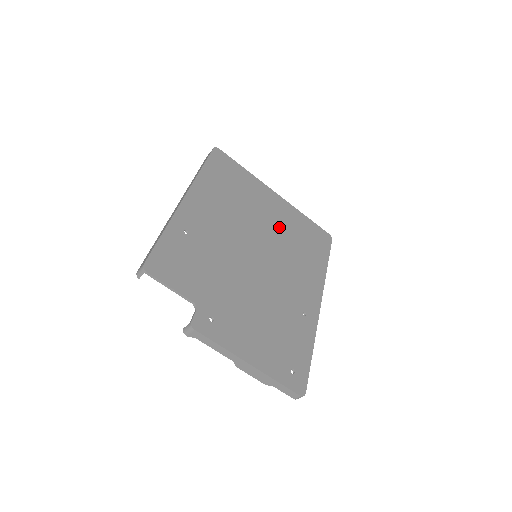
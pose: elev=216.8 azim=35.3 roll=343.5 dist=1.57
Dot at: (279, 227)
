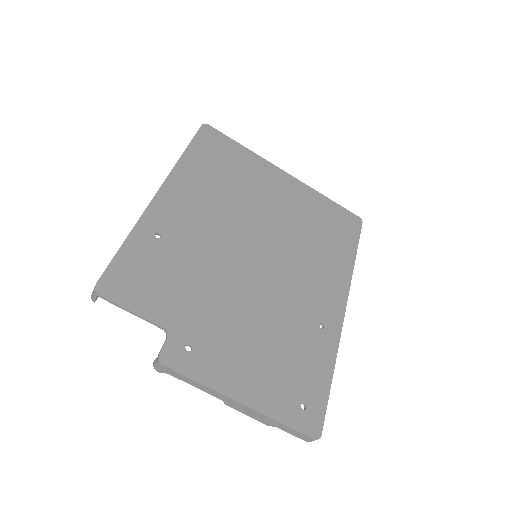
Dot at: (289, 215)
